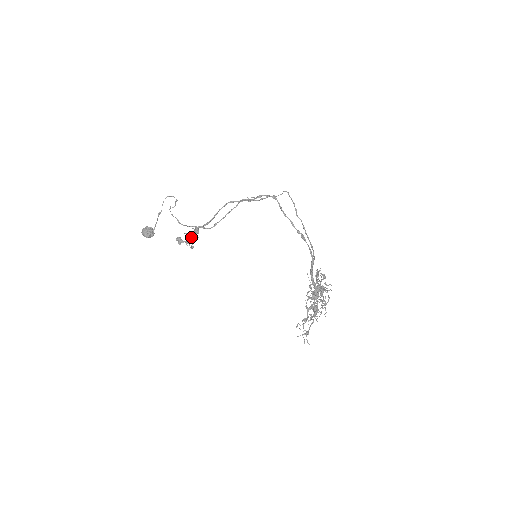
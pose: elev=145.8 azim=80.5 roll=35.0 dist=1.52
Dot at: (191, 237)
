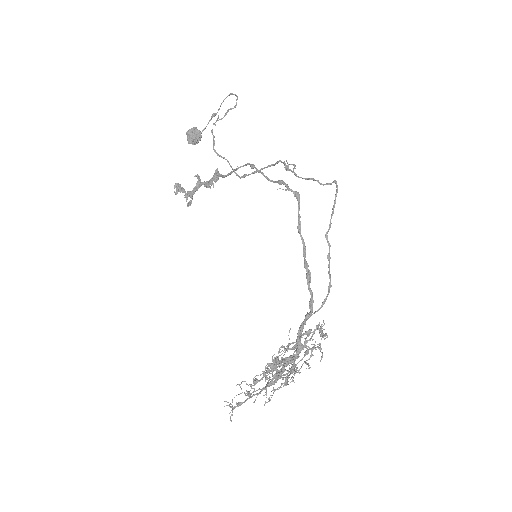
Dot at: (195, 188)
